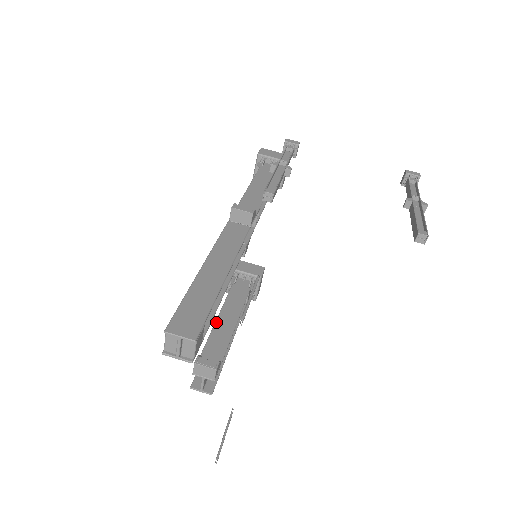
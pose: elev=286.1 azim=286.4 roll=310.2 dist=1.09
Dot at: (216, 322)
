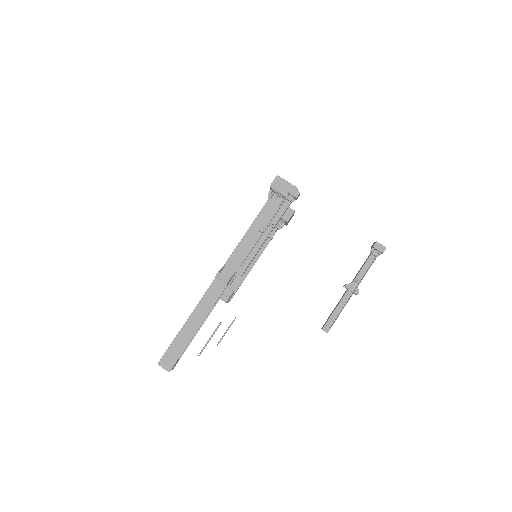
Dot at: occluded
